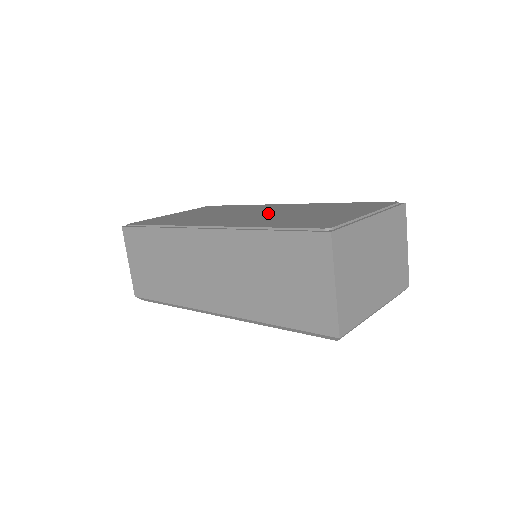
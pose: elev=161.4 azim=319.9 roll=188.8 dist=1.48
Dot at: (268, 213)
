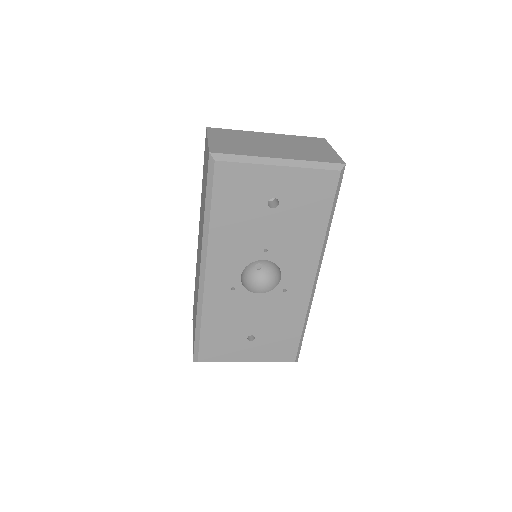
Dot at: occluded
